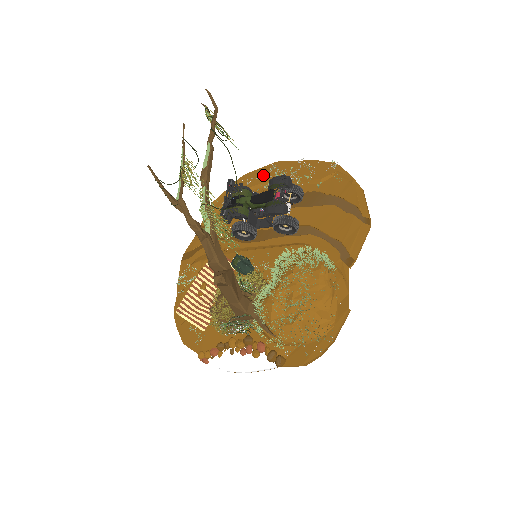
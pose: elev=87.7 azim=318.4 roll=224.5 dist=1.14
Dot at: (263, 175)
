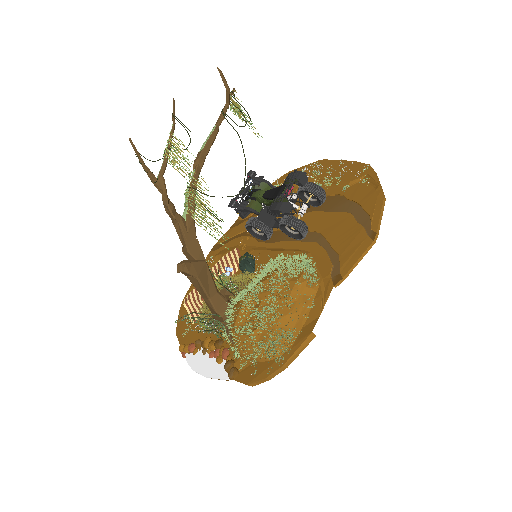
Dot at: occluded
